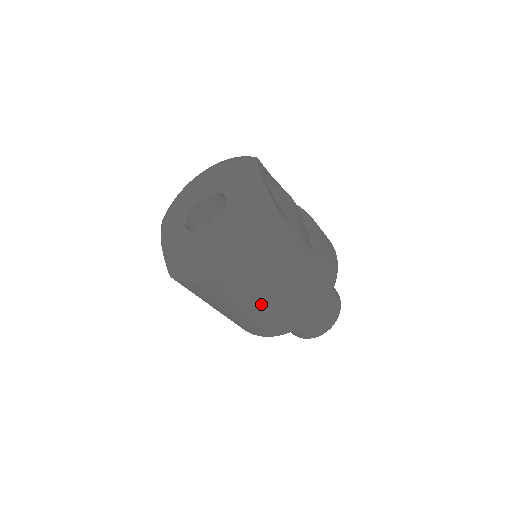
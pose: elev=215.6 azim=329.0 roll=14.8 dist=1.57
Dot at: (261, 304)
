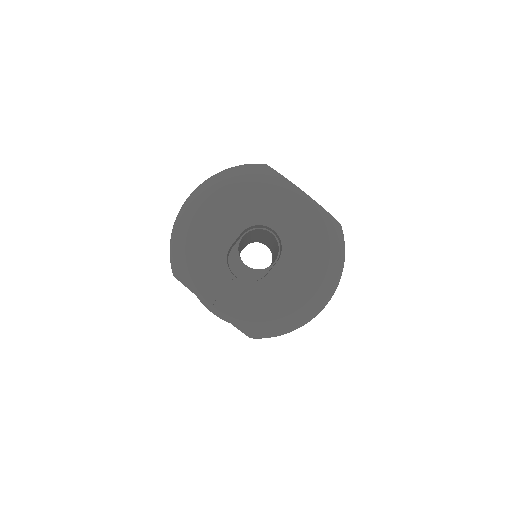
Dot at: occluded
